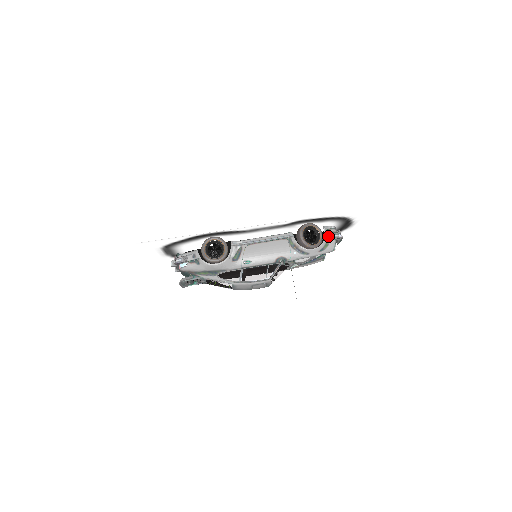
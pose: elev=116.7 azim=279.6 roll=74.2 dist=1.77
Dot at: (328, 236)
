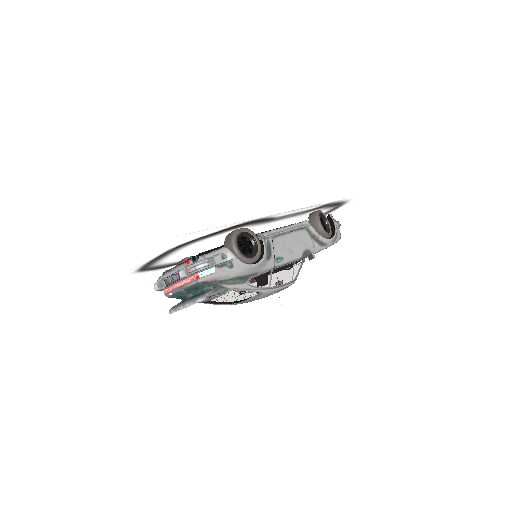
Dot at: (335, 224)
